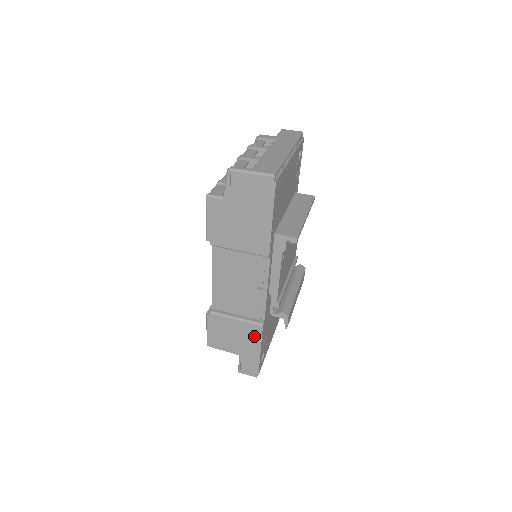
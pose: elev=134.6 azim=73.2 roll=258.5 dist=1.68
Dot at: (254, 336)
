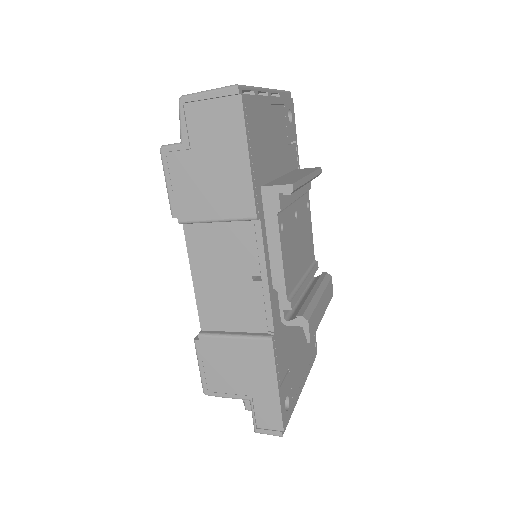
Dot at: (264, 361)
